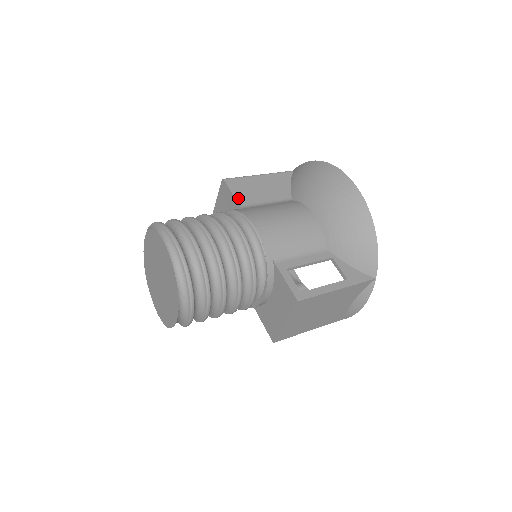
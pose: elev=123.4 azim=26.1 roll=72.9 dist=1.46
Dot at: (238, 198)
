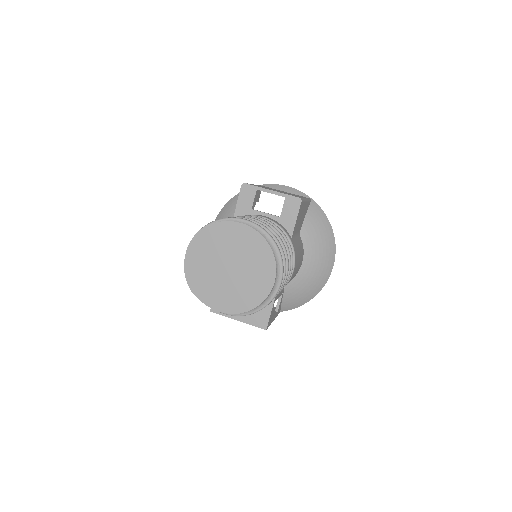
Dot at: (295, 226)
